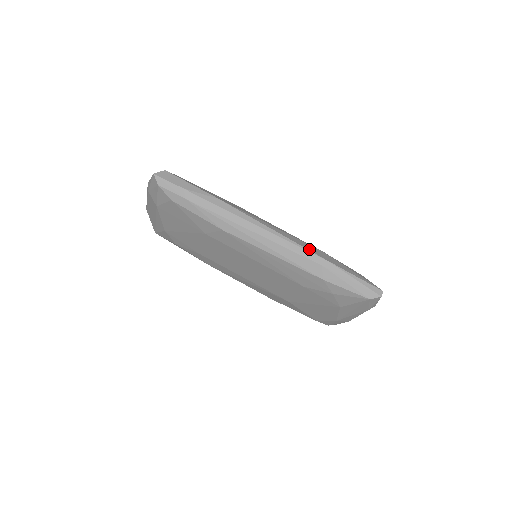
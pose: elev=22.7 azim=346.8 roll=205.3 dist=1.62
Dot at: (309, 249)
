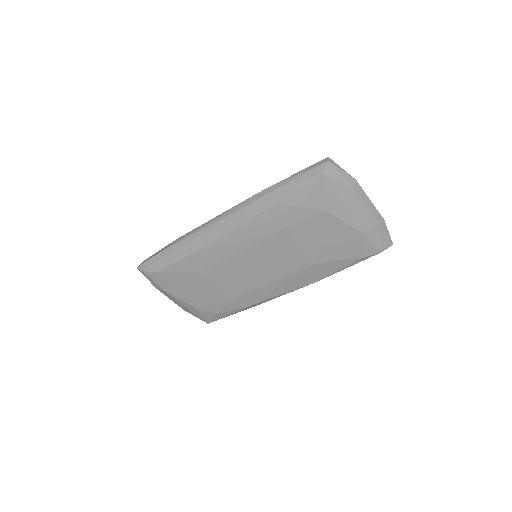
Dot at: (250, 198)
